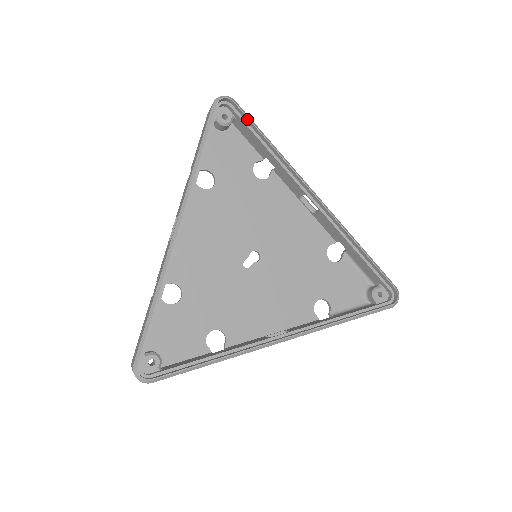
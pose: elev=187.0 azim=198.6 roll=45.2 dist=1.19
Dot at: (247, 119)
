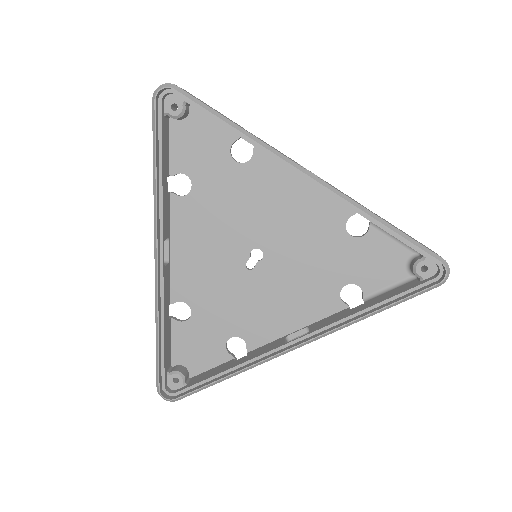
Dot at: (196, 104)
